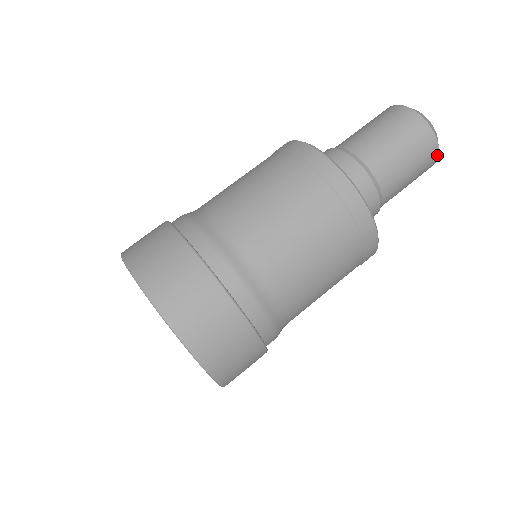
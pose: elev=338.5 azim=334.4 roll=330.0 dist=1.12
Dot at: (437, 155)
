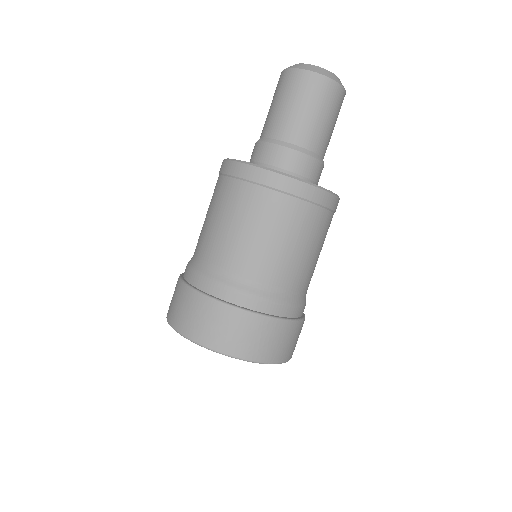
Dot at: (343, 90)
